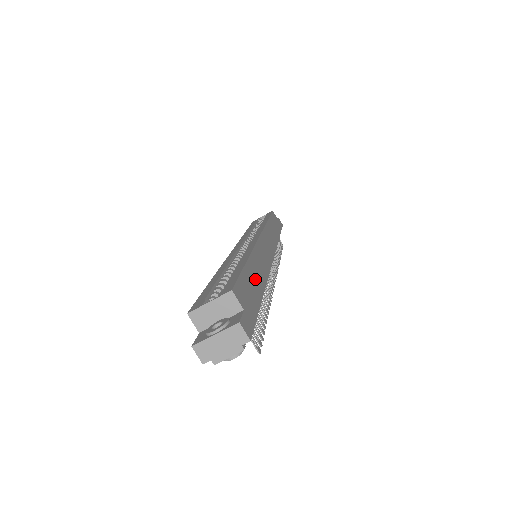
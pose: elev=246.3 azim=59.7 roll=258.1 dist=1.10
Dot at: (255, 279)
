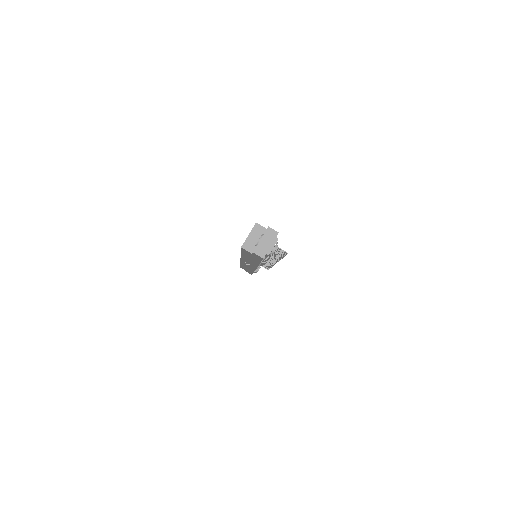
Dot at: occluded
